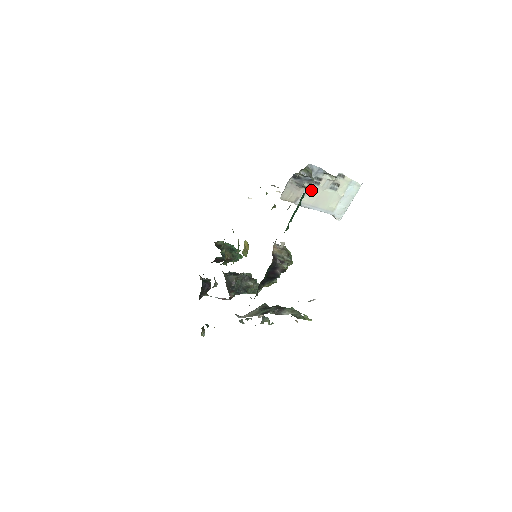
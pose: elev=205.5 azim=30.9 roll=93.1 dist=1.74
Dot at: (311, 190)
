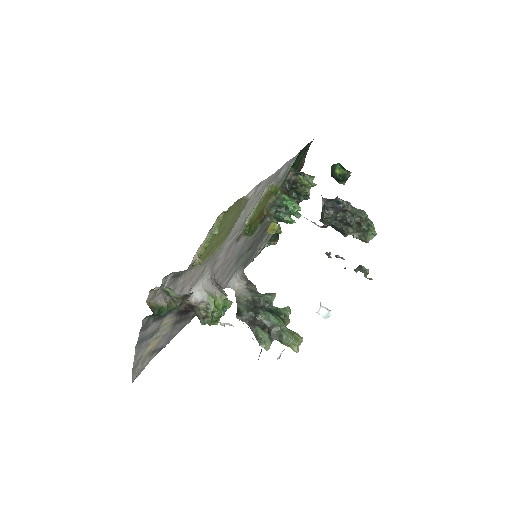
Dot at: occluded
